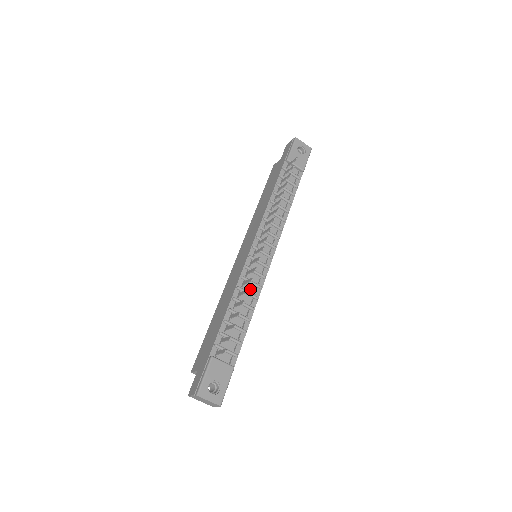
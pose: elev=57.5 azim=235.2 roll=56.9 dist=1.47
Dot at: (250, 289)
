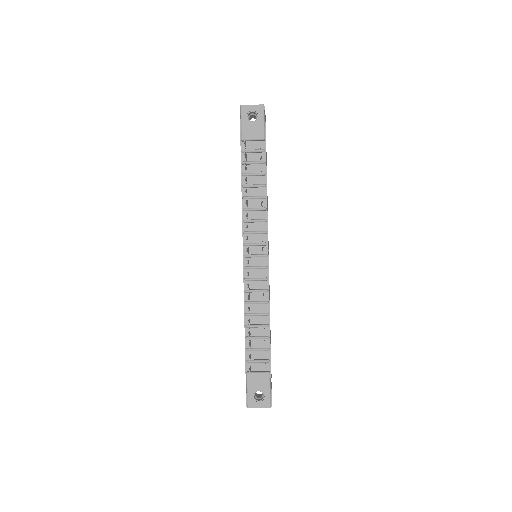
Dot at: (258, 297)
